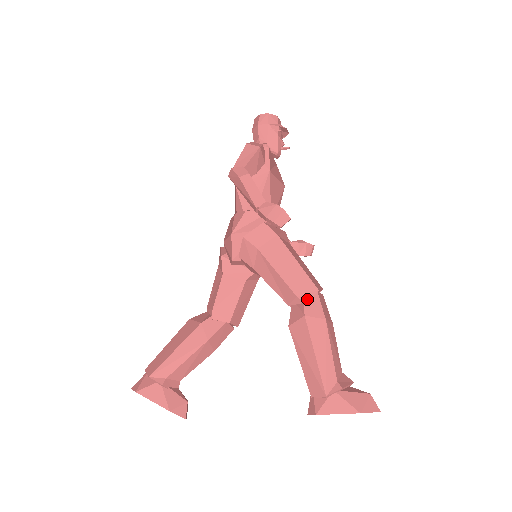
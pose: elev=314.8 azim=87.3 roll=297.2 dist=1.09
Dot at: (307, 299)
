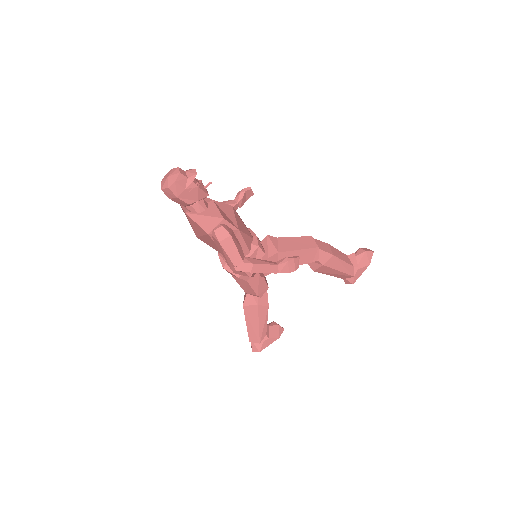
Dot at: (318, 258)
